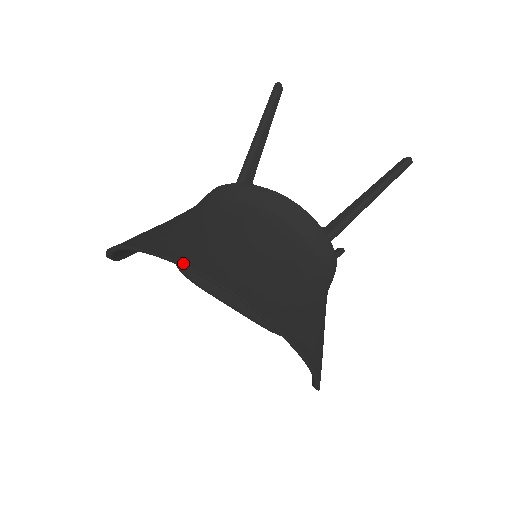
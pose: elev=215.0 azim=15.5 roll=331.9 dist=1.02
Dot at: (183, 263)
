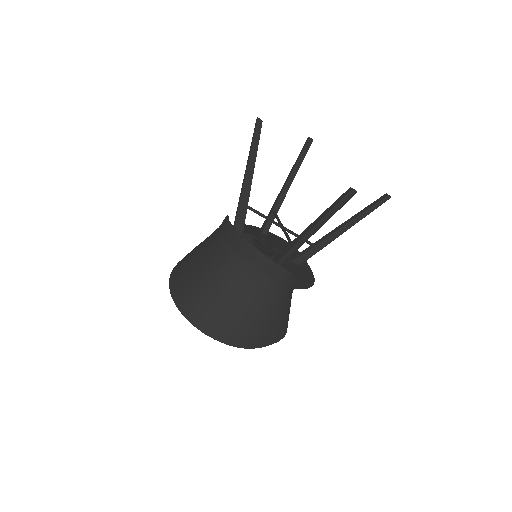
Dot at: (176, 304)
